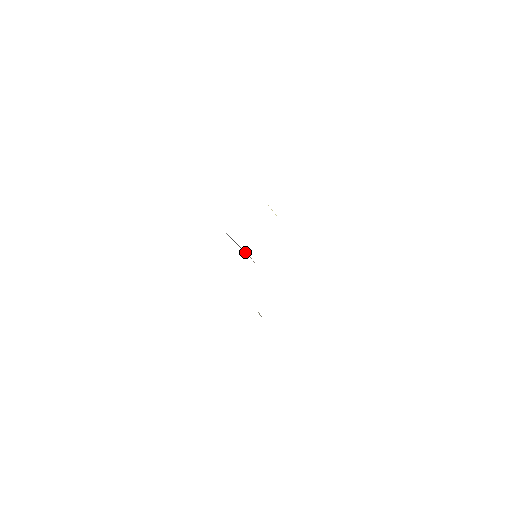
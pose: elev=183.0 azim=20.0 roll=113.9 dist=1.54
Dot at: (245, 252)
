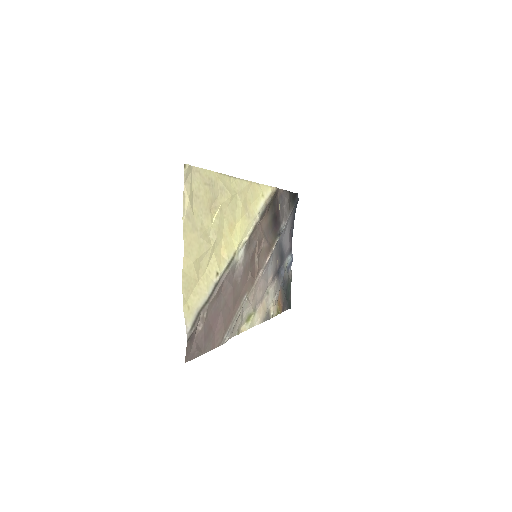
Dot at: (271, 249)
